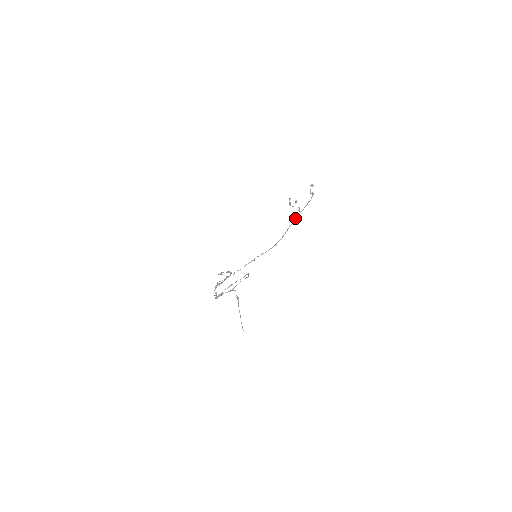
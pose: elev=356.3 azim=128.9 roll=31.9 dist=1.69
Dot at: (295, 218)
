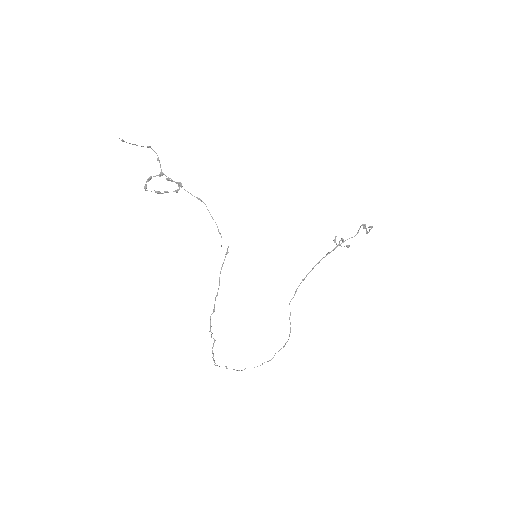
Dot at: (335, 248)
